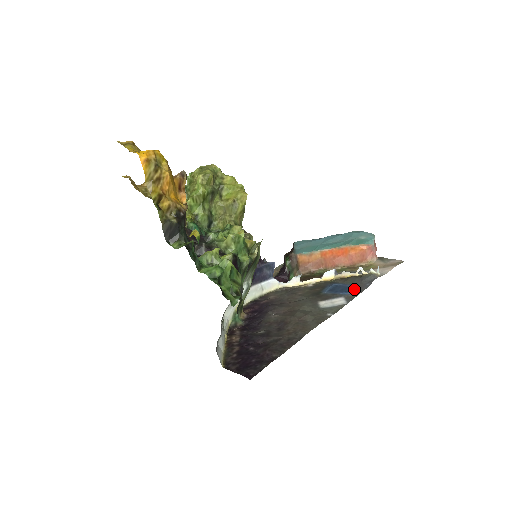
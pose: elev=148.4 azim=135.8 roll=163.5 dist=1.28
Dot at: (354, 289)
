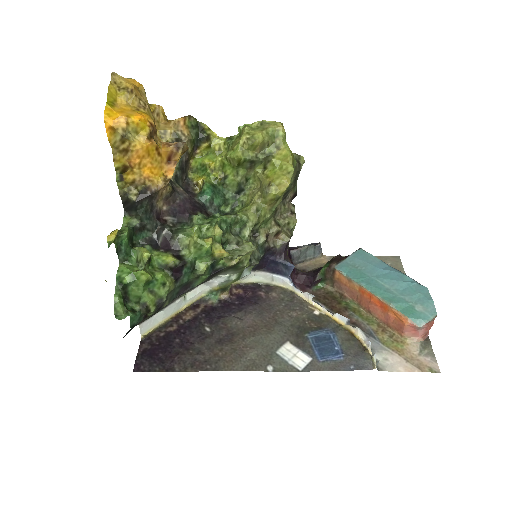
Dot at: (333, 360)
